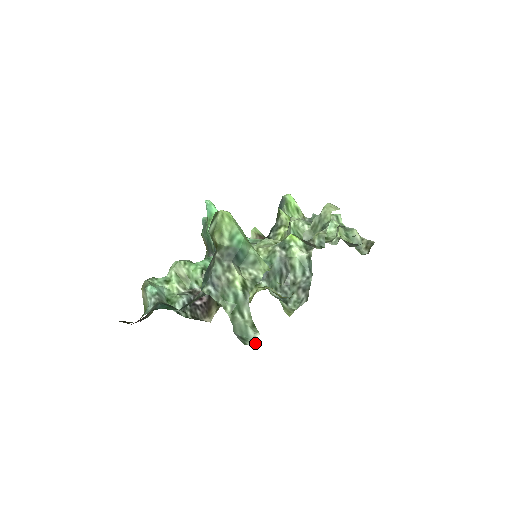
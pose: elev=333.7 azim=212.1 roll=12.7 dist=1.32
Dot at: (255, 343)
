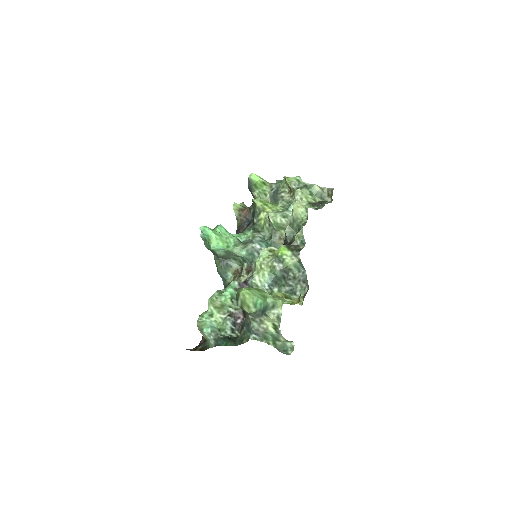
Dot at: (293, 349)
